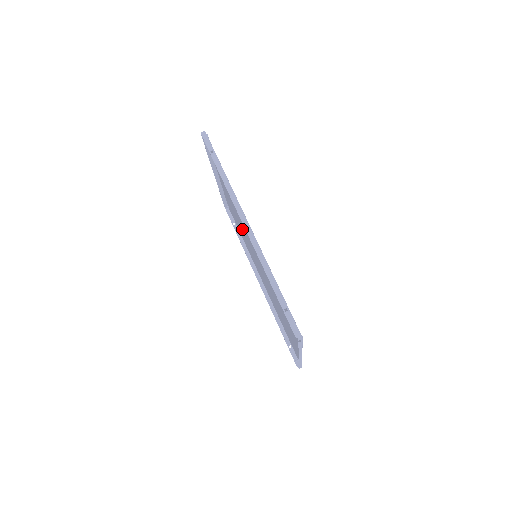
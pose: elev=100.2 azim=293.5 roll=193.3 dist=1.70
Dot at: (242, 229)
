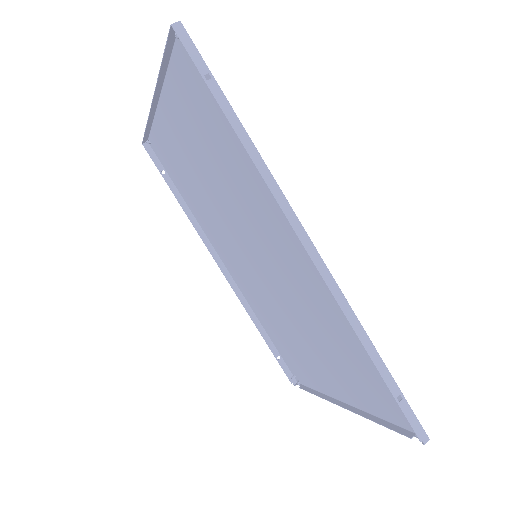
Dot at: (212, 201)
